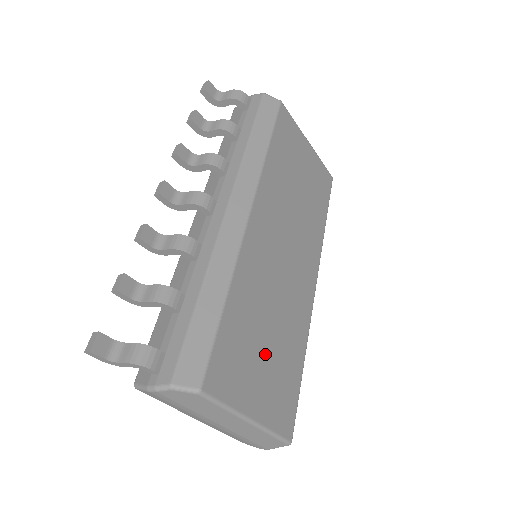
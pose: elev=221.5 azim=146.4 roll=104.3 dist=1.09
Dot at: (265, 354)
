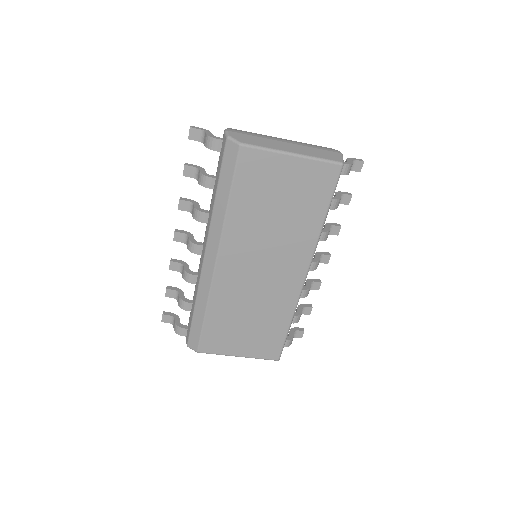
Dot at: (246, 329)
